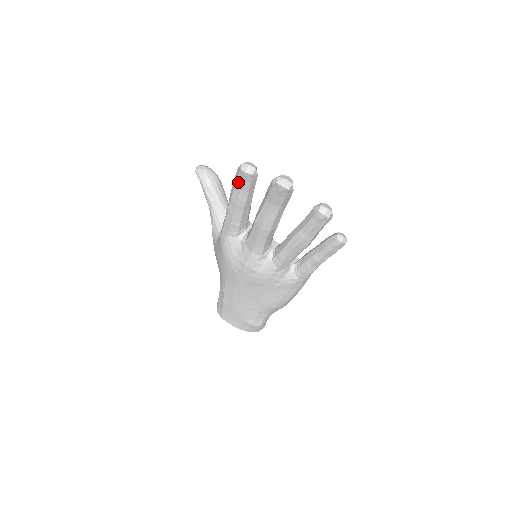
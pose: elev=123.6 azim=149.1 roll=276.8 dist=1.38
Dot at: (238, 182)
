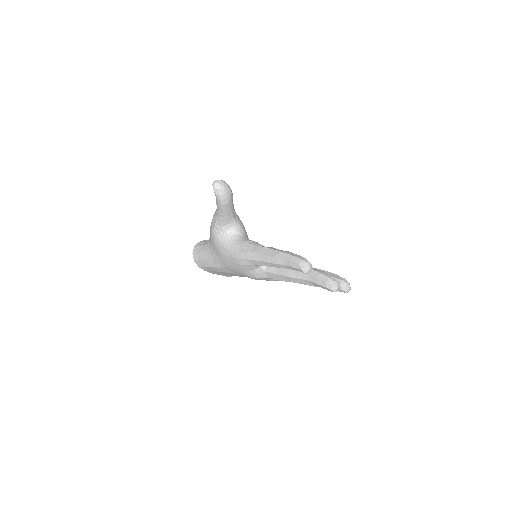
Dot at: (292, 268)
